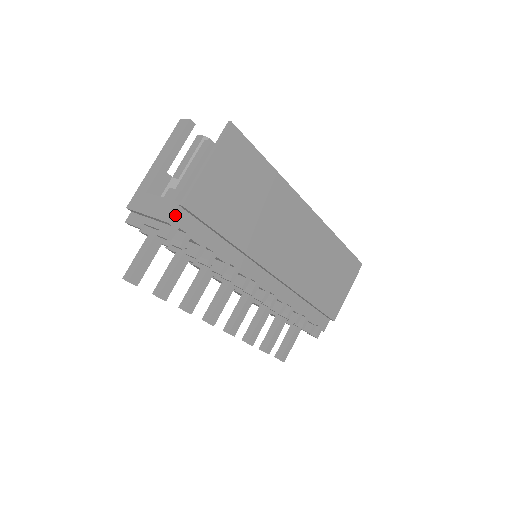
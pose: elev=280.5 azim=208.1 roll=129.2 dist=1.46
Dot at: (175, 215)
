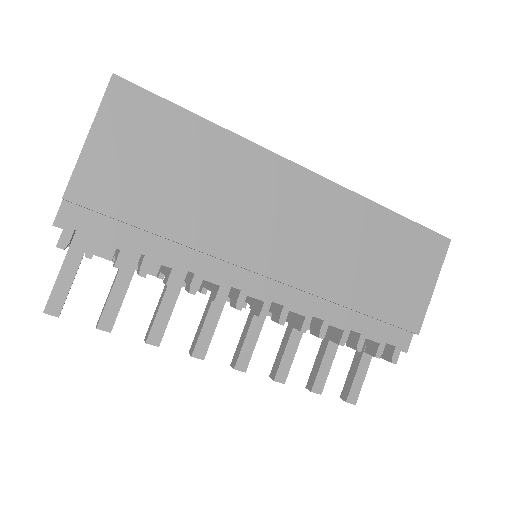
Dot at: (63, 214)
